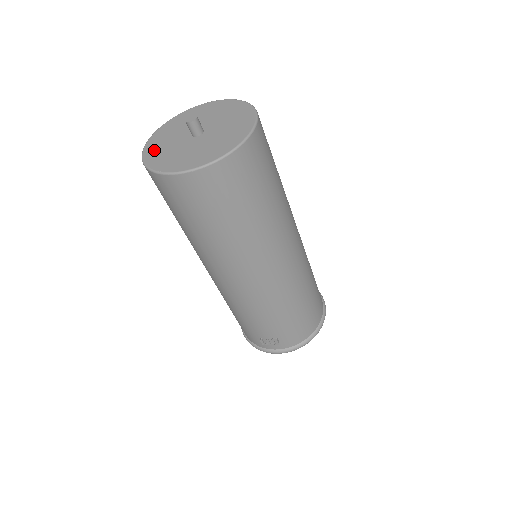
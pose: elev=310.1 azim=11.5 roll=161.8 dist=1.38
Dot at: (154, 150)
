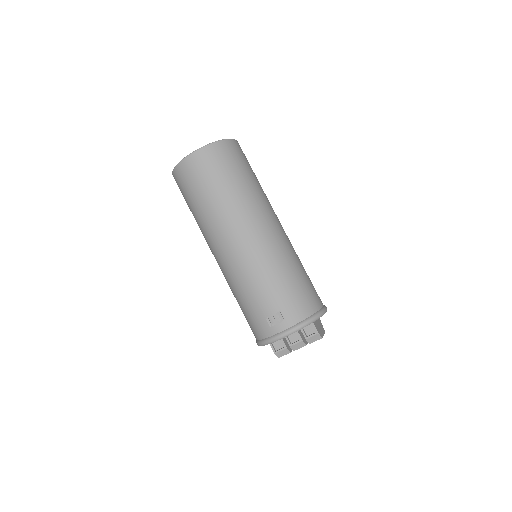
Dot at: occluded
